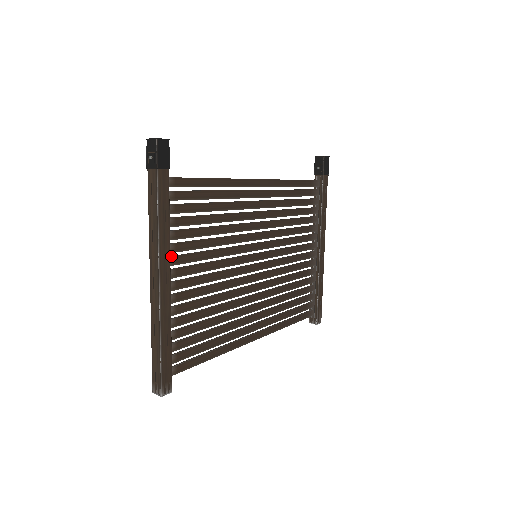
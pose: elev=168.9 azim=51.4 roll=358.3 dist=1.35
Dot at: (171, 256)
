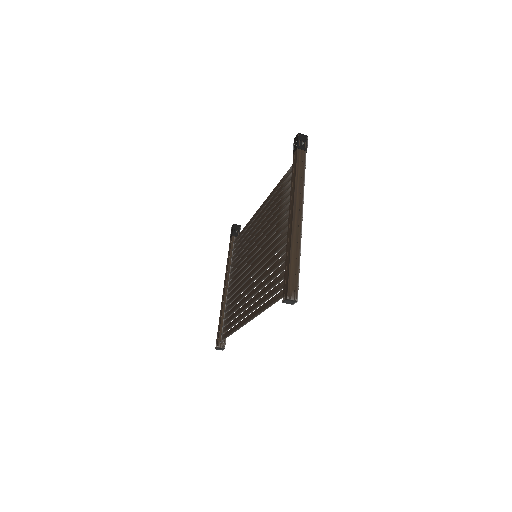
Dot at: occluded
